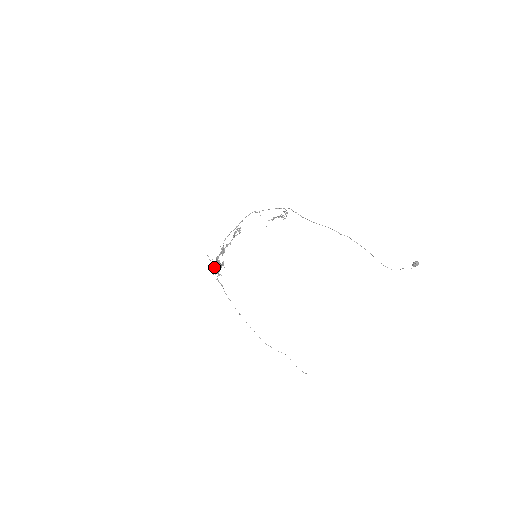
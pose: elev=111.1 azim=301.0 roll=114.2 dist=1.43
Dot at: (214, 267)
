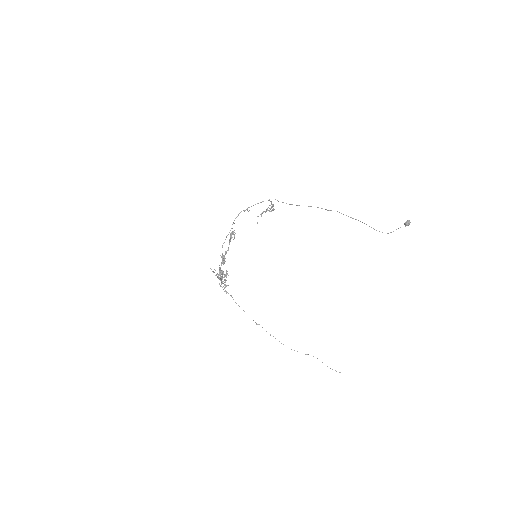
Dot at: (219, 278)
